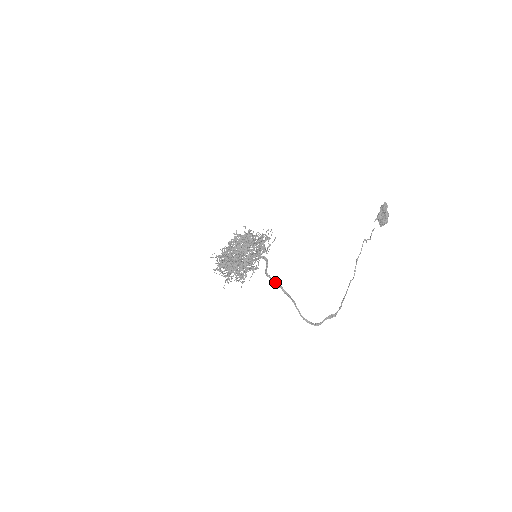
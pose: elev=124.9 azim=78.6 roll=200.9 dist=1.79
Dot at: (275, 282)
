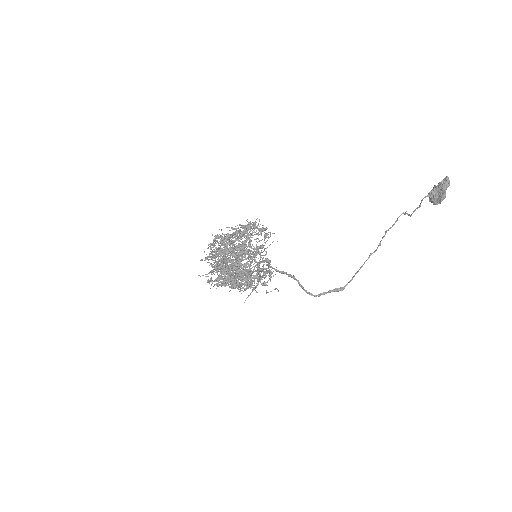
Dot at: (278, 271)
